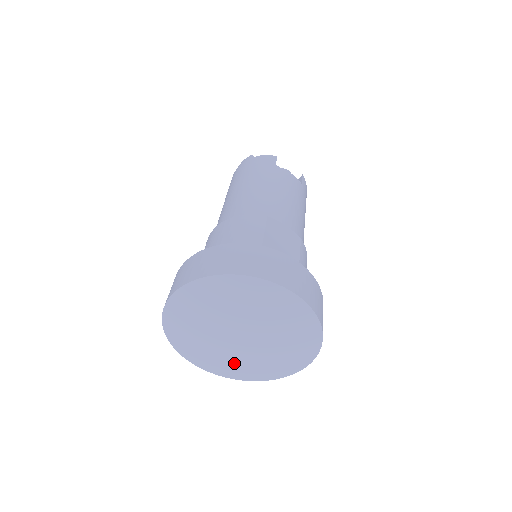
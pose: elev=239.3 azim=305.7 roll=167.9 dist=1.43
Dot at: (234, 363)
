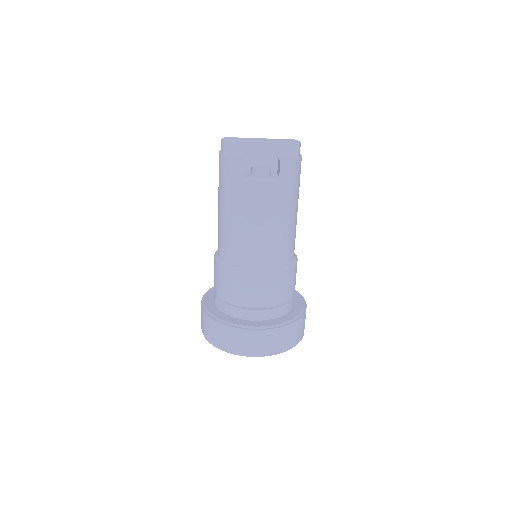
Dot at: occluded
